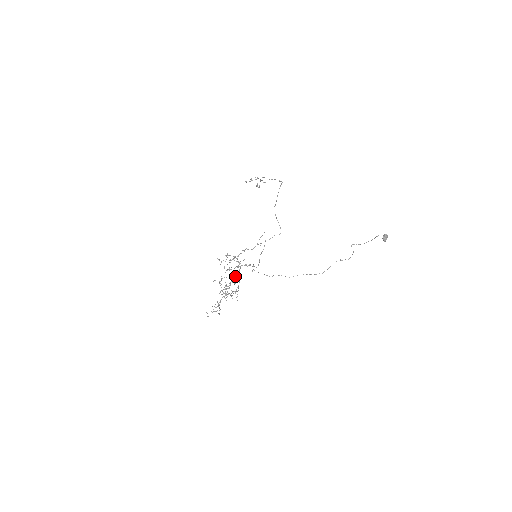
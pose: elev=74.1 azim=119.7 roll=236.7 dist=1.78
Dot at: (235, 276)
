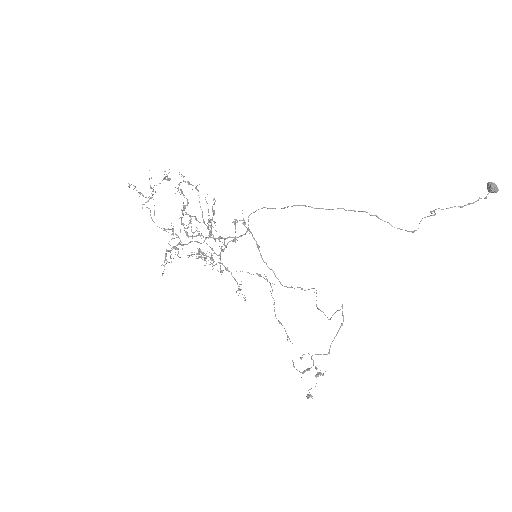
Dot at: (210, 220)
